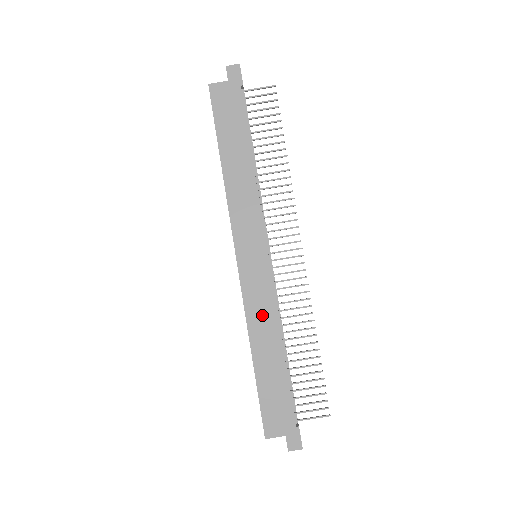
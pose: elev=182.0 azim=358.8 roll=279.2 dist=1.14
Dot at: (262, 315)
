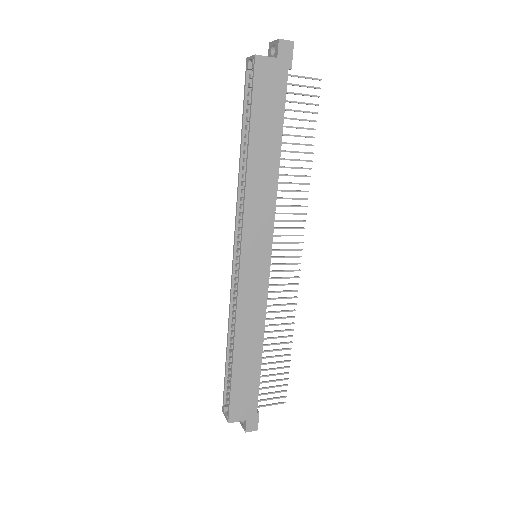
Dot at: (252, 316)
